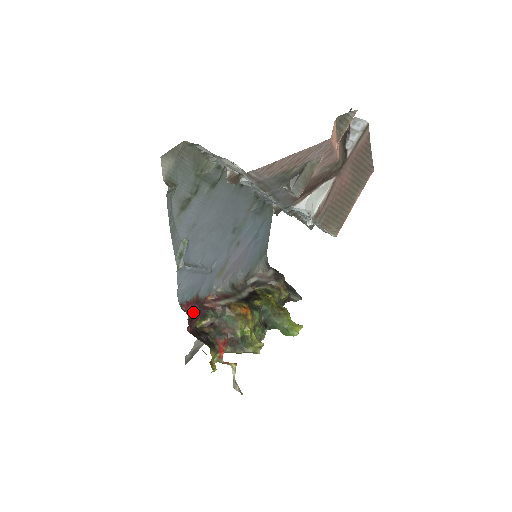
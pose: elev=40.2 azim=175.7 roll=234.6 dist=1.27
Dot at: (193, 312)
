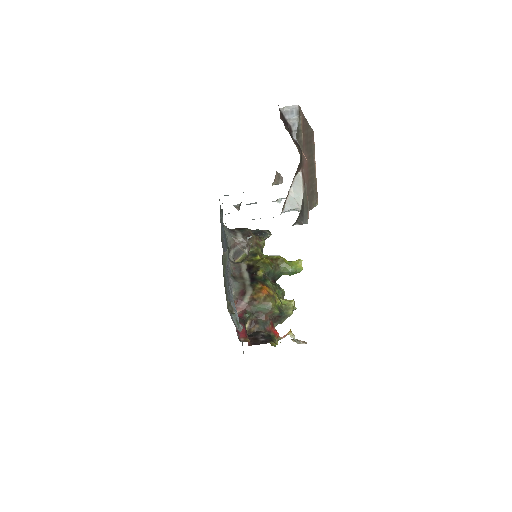
Dot at: (246, 333)
